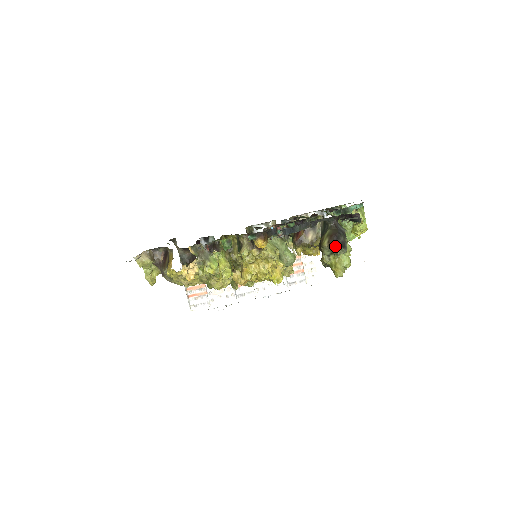
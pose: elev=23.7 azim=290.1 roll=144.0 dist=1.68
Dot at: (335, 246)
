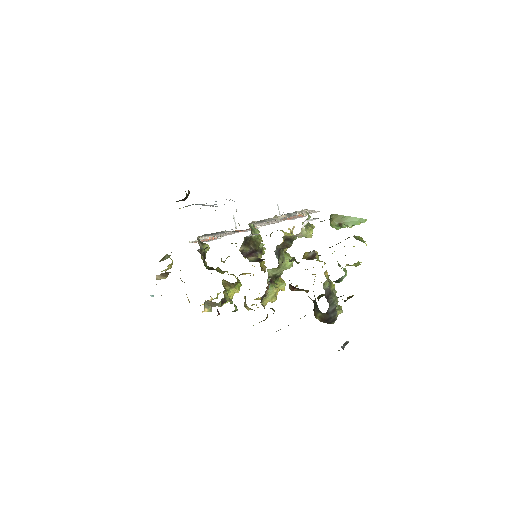
Dot at: occluded
